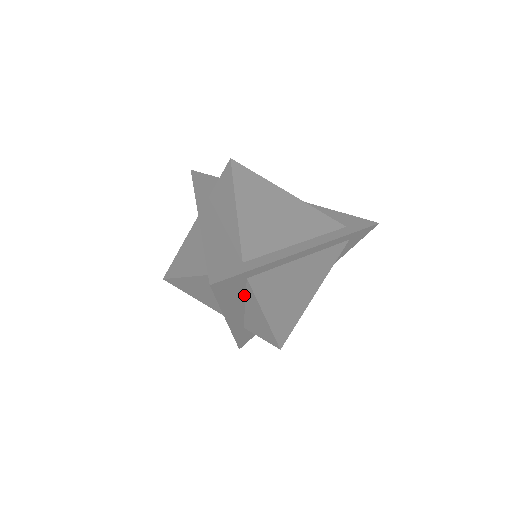
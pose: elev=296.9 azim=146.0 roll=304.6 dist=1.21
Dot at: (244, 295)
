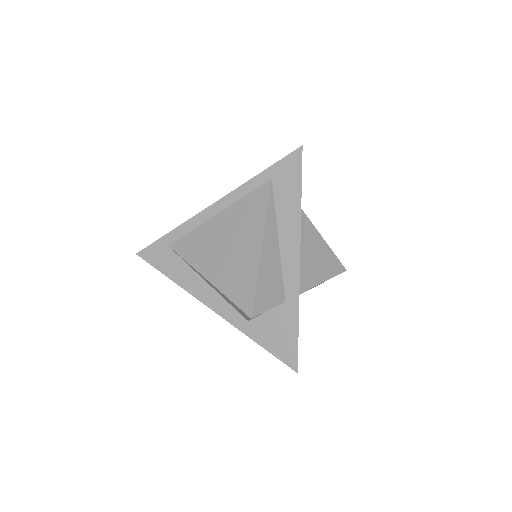
Dot at: (189, 266)
